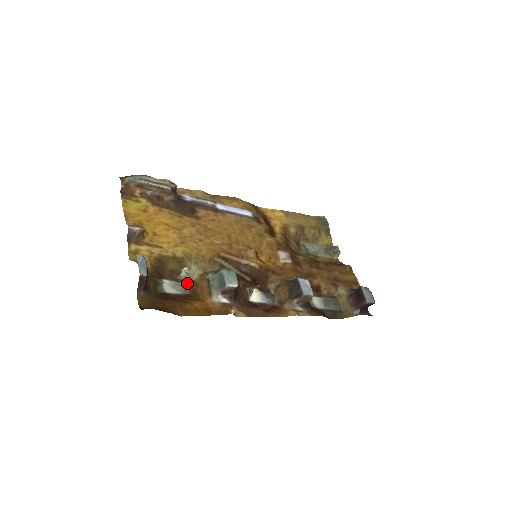
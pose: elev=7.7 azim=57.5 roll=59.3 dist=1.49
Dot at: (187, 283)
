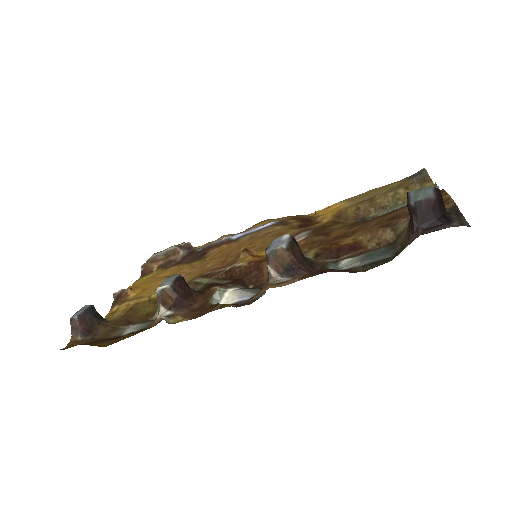
Dot at: occluded
